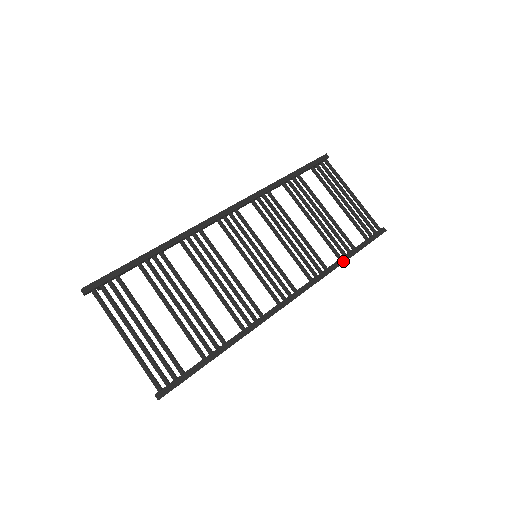
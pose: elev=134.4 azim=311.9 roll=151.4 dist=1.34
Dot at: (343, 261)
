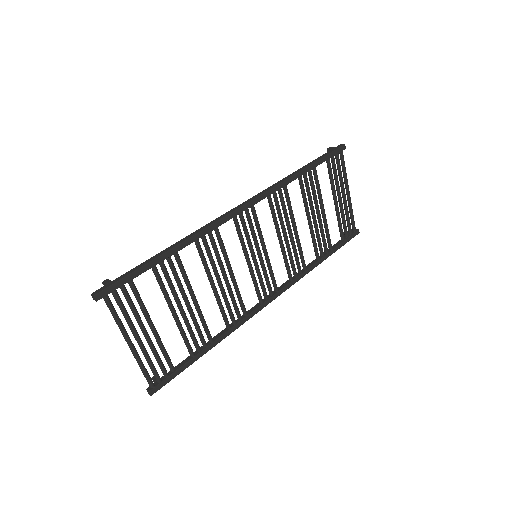
Dot at: (320, 263)
